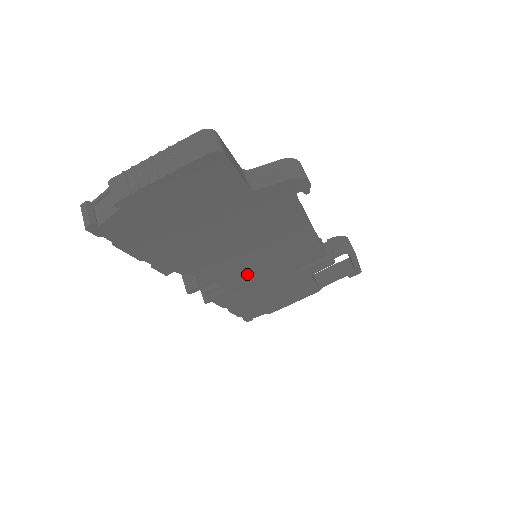
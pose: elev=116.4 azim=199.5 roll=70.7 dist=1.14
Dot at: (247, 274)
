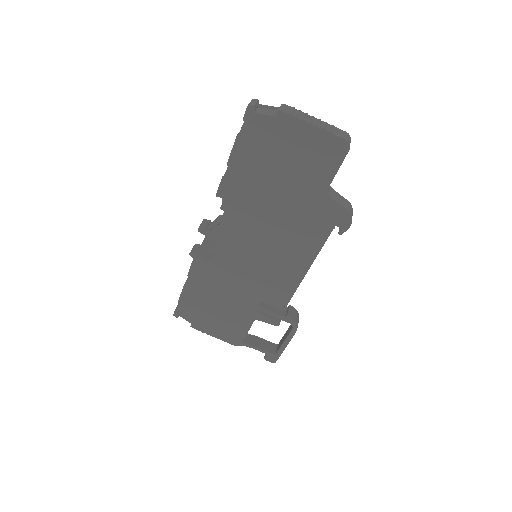
Dot at: (239, 261)
